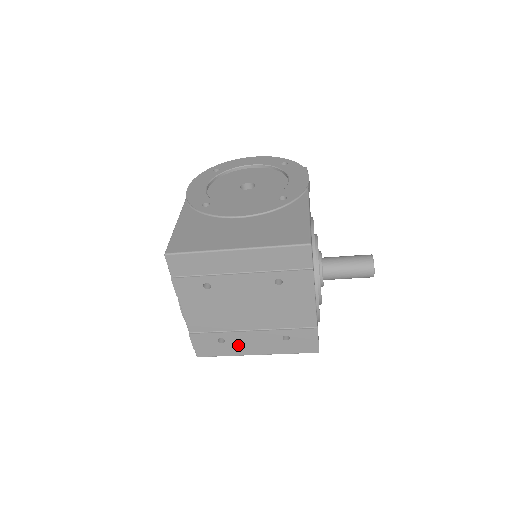
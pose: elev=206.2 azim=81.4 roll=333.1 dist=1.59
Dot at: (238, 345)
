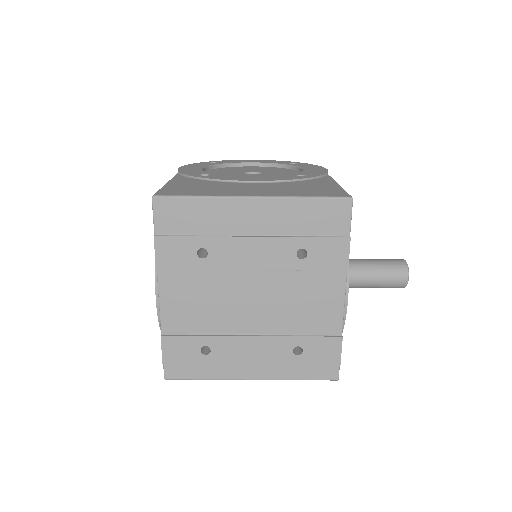
Dot at: (228, 360)
